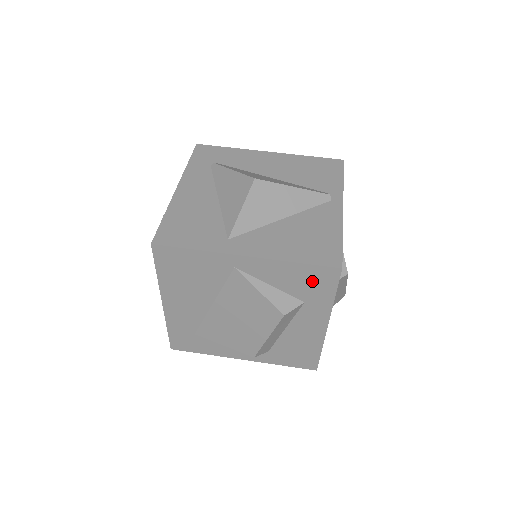
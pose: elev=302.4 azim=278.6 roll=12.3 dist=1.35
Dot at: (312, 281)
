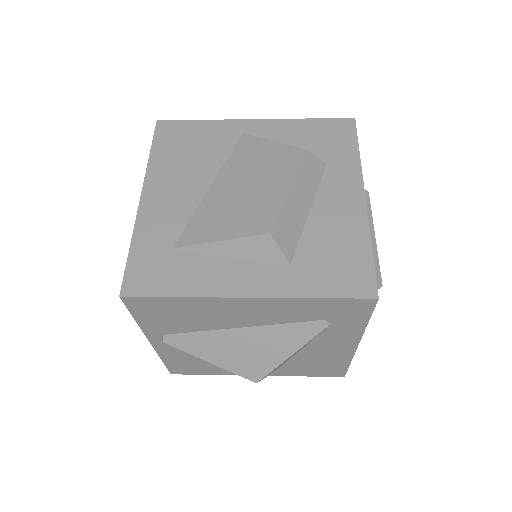
Dot at: (328, 136)
